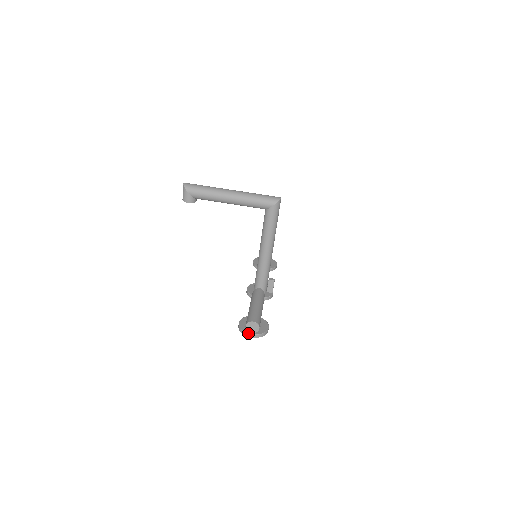
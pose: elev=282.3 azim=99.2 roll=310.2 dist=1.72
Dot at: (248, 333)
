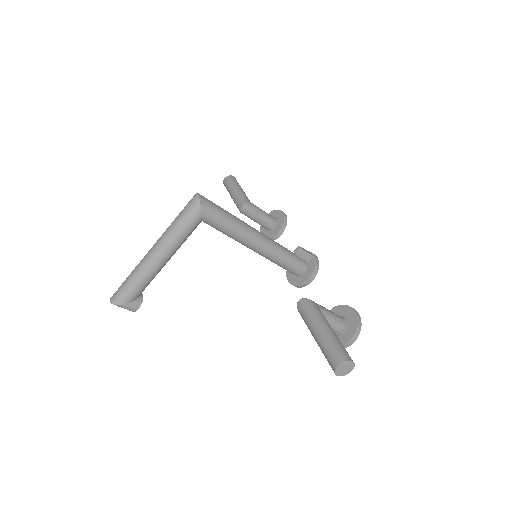
Dot at: (345, 345)
